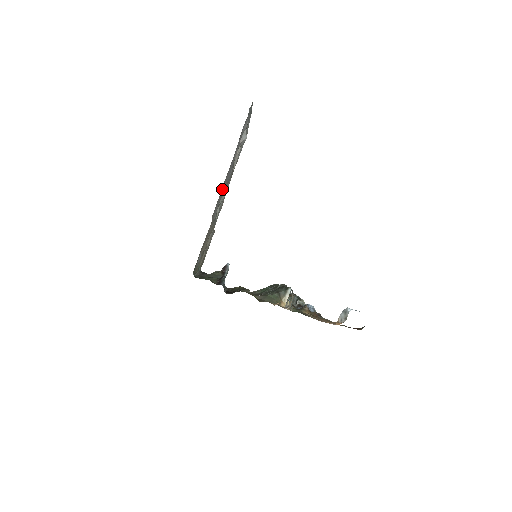
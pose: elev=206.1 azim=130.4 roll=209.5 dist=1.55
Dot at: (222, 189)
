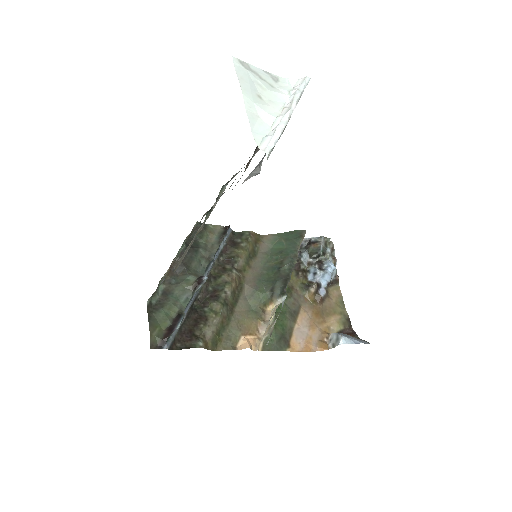
Dot at: occluded
